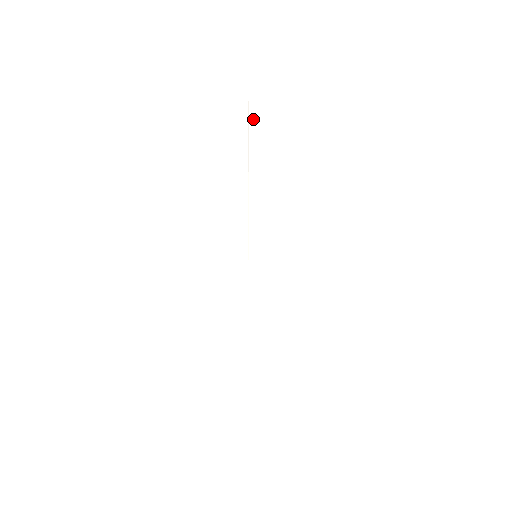
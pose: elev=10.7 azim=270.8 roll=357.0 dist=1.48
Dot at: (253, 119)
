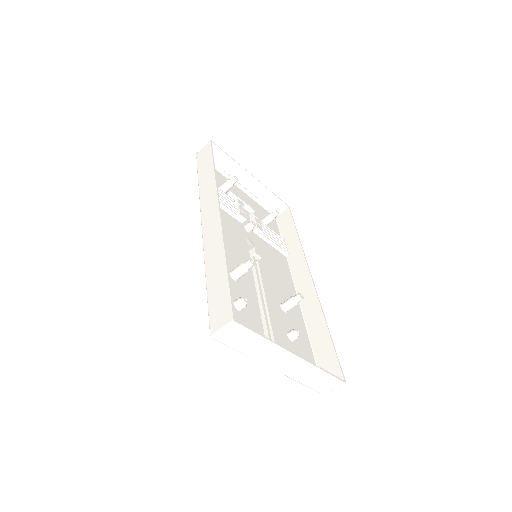
Dot at: (199, 160)
